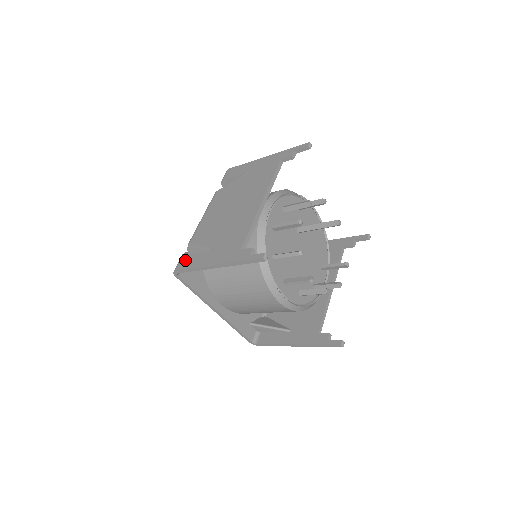
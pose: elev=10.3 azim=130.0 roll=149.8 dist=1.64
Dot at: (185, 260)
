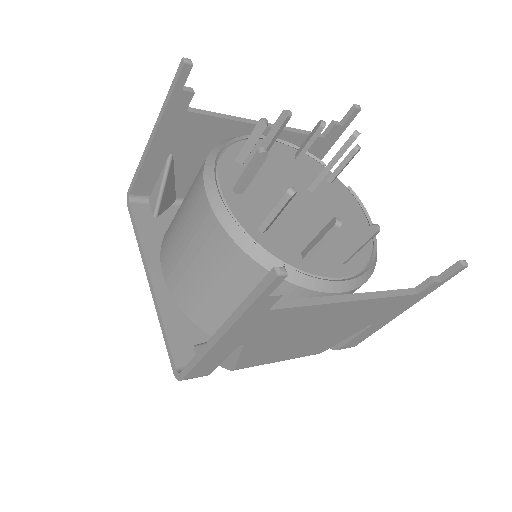
Dot at: occluded
